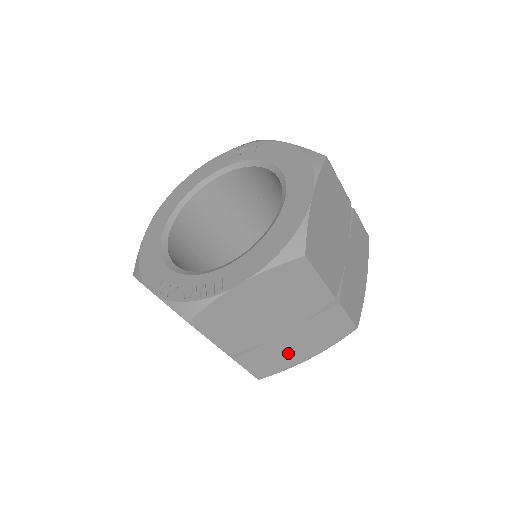
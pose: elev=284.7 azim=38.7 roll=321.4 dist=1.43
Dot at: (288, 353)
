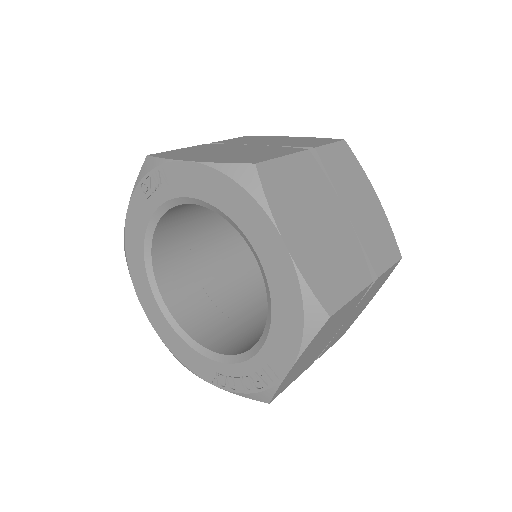
Dot at: (354, 317)
